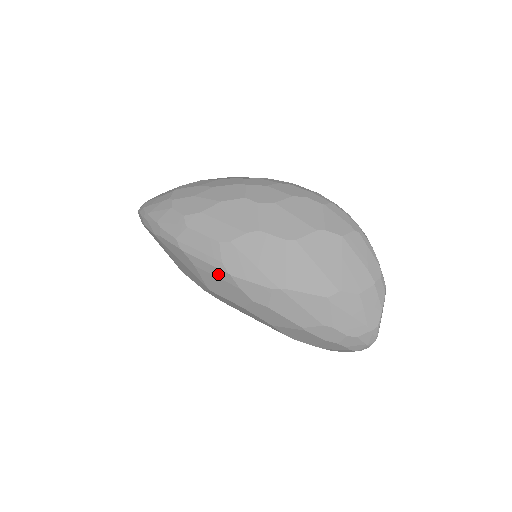
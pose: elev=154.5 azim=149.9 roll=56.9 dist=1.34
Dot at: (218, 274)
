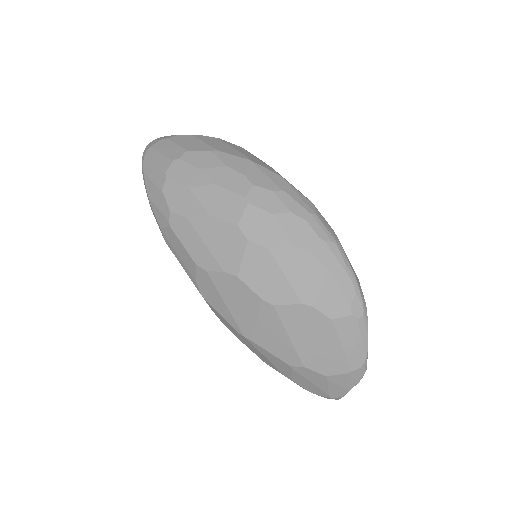
Dot at: occluded
